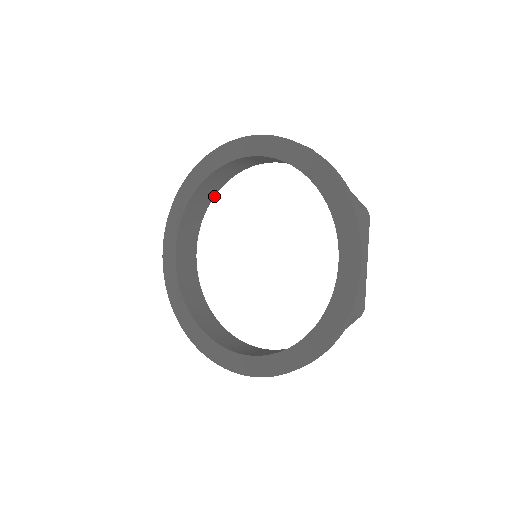
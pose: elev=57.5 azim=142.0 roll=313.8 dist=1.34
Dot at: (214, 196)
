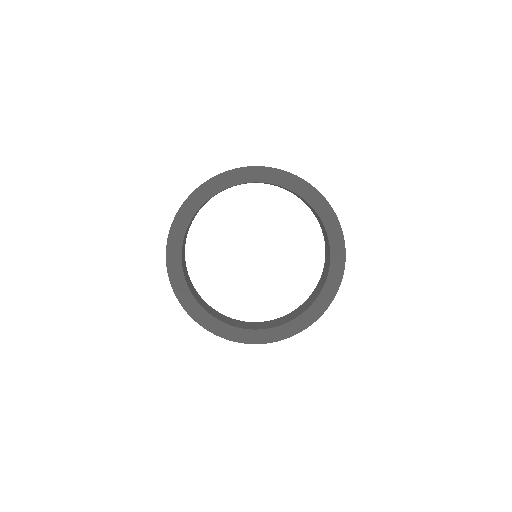
Dot at: occluded
